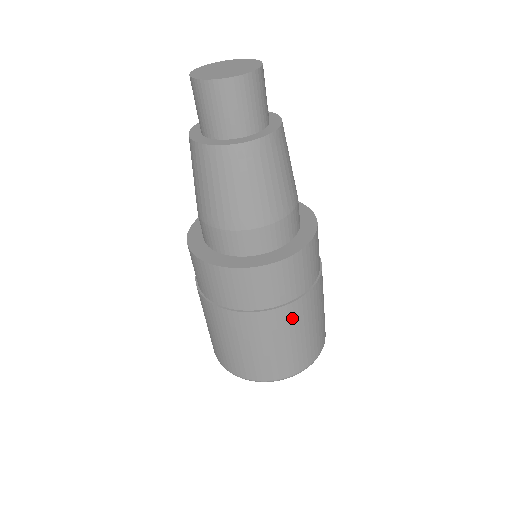
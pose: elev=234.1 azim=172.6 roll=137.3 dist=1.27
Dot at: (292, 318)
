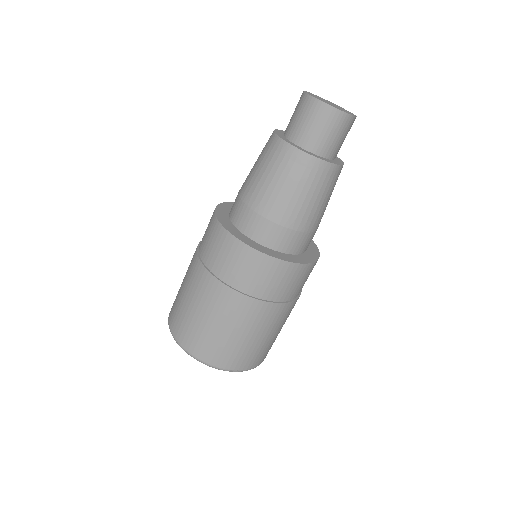
Dot at: (231, 306)
